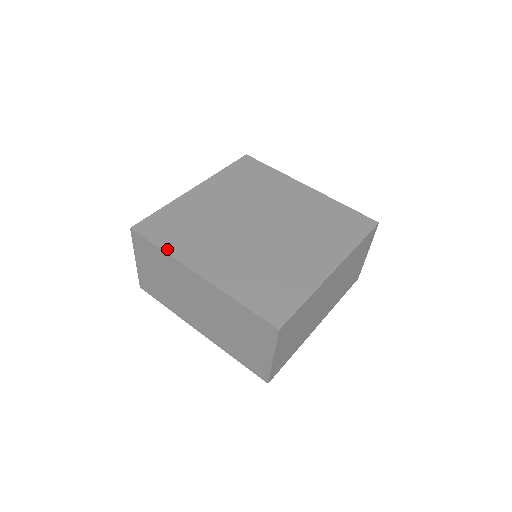
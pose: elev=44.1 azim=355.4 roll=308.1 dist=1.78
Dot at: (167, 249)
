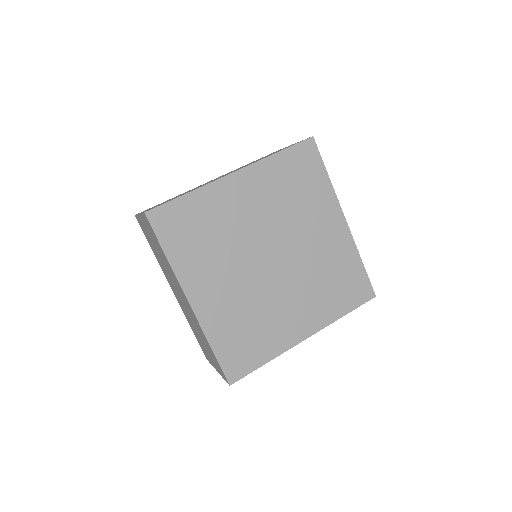
Dot at: (172, 259)
